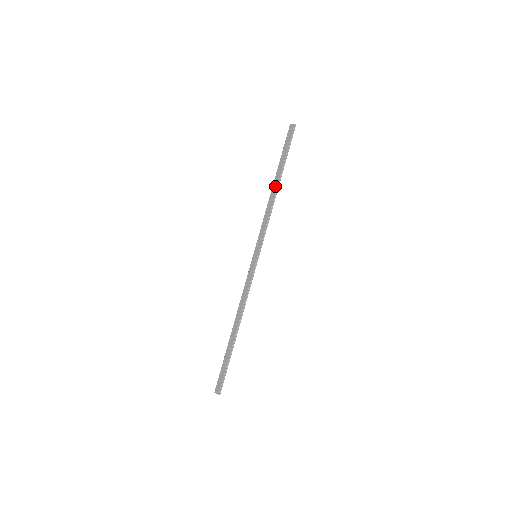
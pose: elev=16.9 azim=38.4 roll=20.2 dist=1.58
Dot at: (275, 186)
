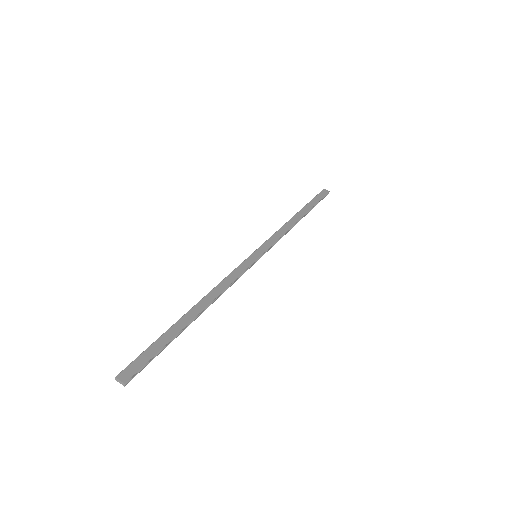
Dot at: (299, 216)
